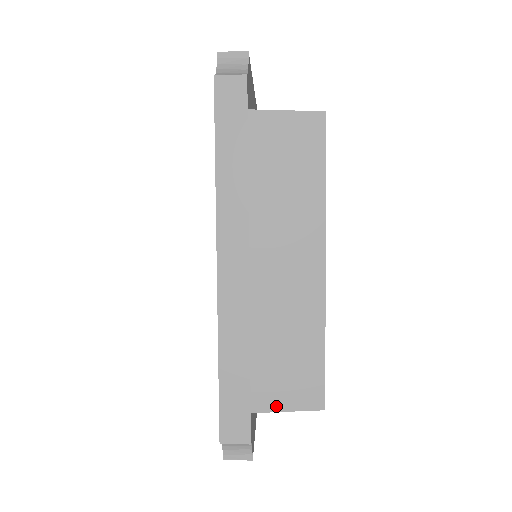
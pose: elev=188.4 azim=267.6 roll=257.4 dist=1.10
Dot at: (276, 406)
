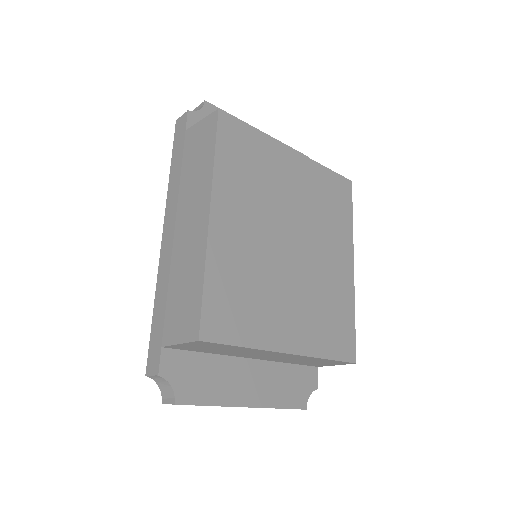
Dot at: (174, 339)
